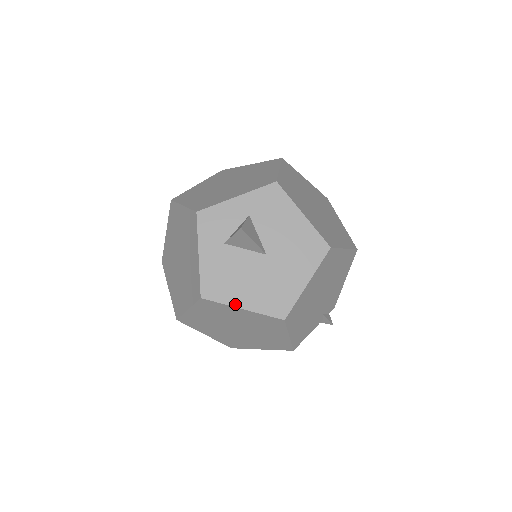
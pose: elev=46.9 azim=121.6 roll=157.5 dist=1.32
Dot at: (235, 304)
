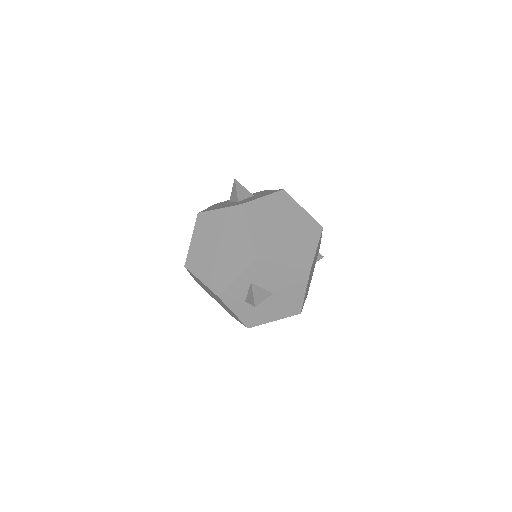
Dot at: (269, 321)
